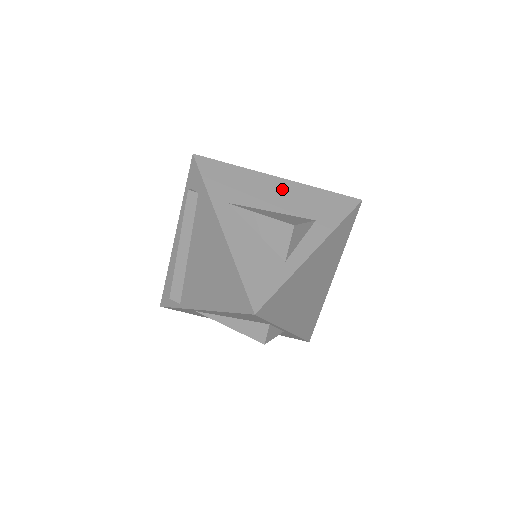
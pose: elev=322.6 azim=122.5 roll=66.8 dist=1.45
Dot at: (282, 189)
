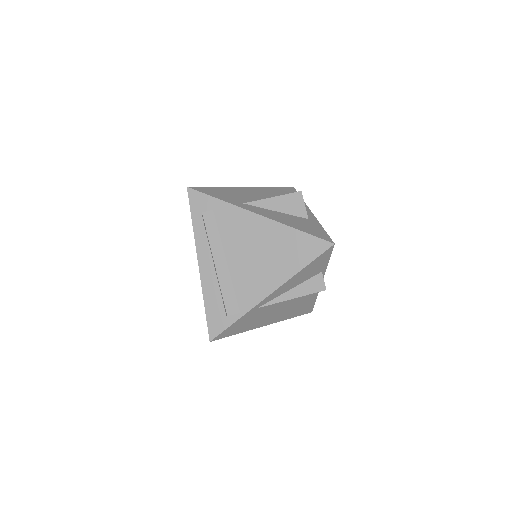
Dot at: (256, 191)
